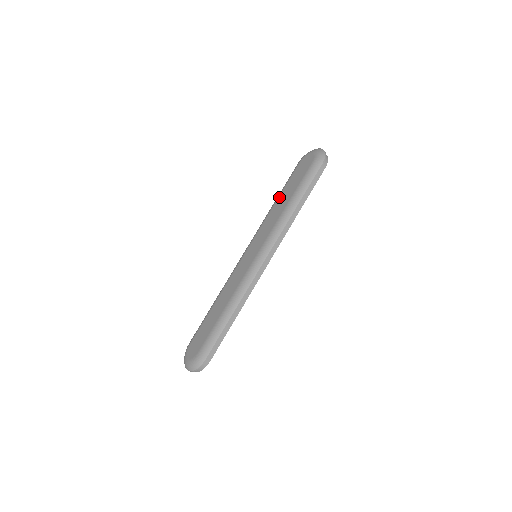
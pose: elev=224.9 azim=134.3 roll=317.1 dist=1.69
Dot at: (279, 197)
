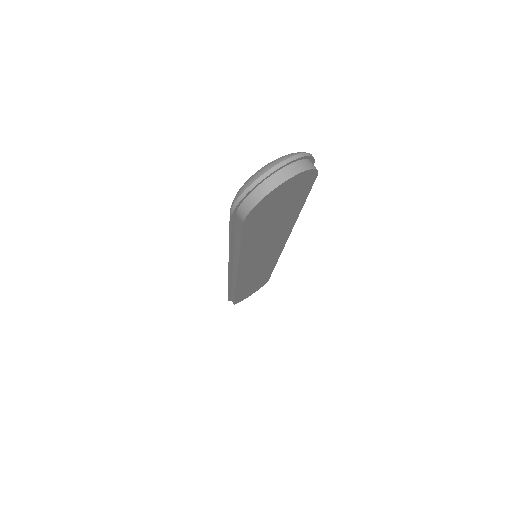
Dot at: occluded
